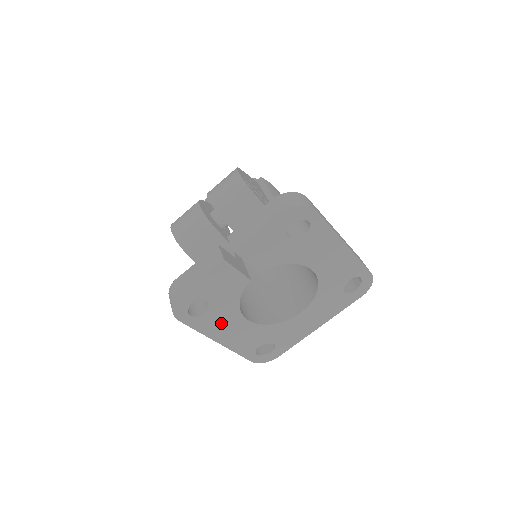
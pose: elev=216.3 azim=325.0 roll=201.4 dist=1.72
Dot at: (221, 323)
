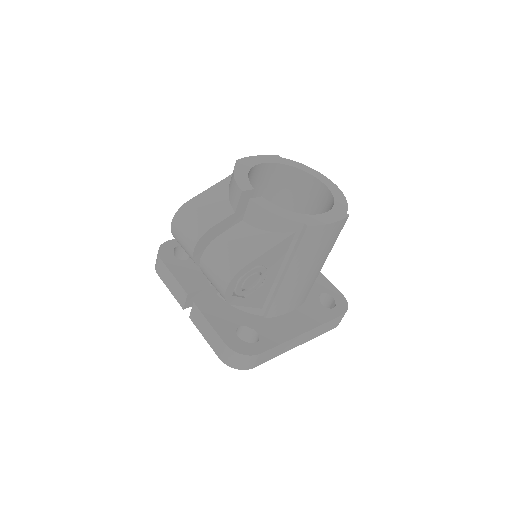
Dot at: occluded
